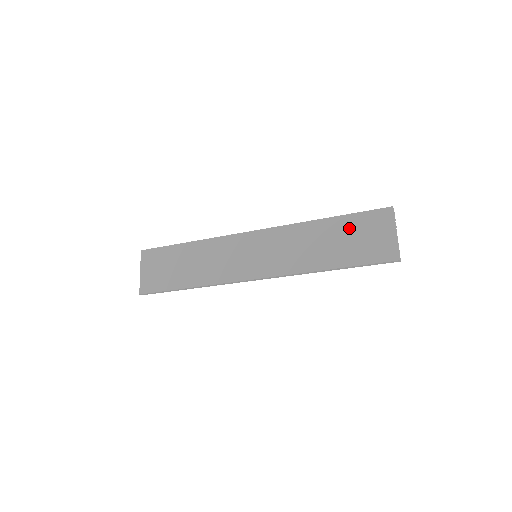
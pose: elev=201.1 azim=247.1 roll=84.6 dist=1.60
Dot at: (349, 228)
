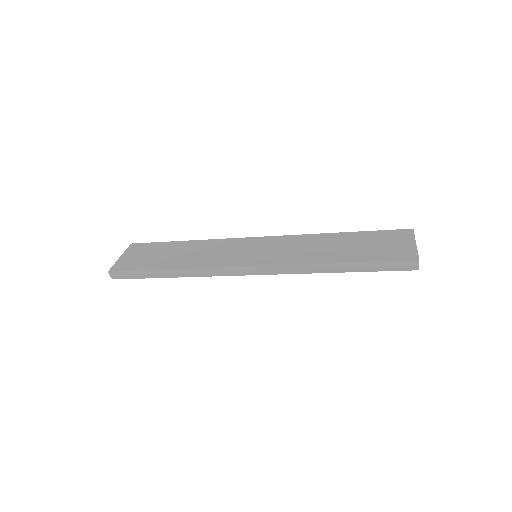
Dot at: (365, 239)
